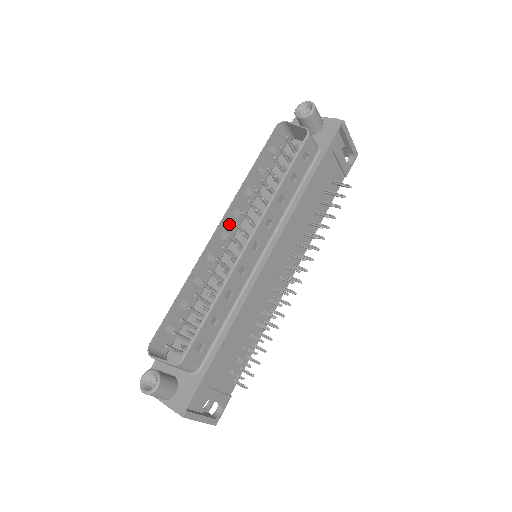
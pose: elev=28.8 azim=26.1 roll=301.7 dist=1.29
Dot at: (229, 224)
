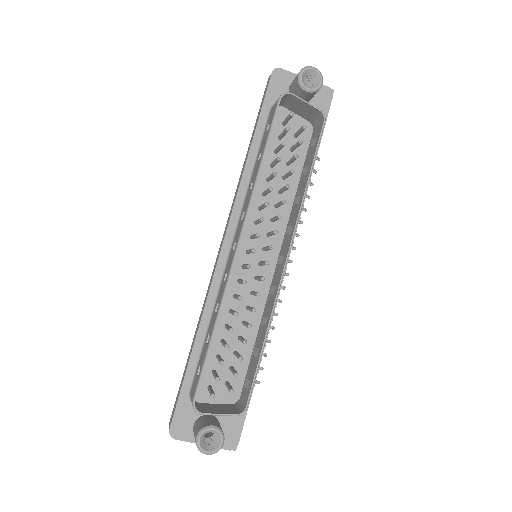
Dot at: occluded
